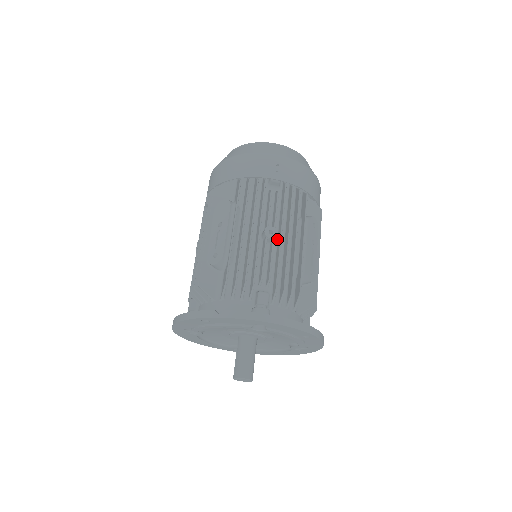
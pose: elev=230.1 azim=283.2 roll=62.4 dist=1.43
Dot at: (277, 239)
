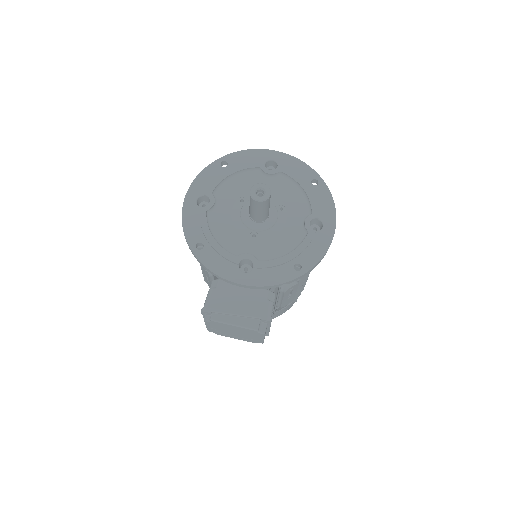
Dot at: occluded
